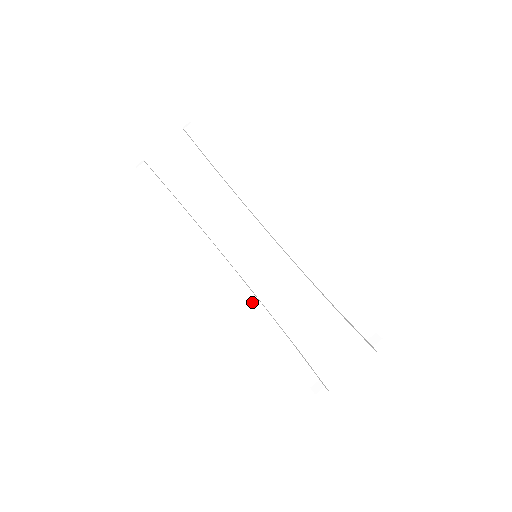
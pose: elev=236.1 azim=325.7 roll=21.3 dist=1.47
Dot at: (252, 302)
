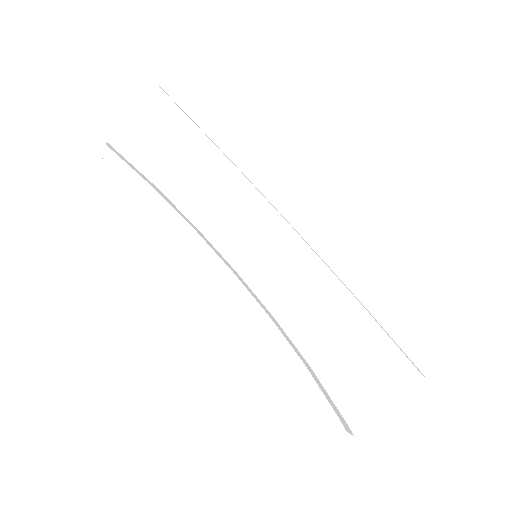
Dot at: (255, 311)
